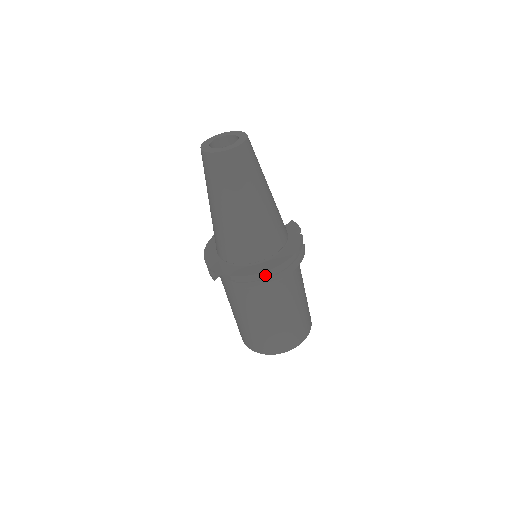
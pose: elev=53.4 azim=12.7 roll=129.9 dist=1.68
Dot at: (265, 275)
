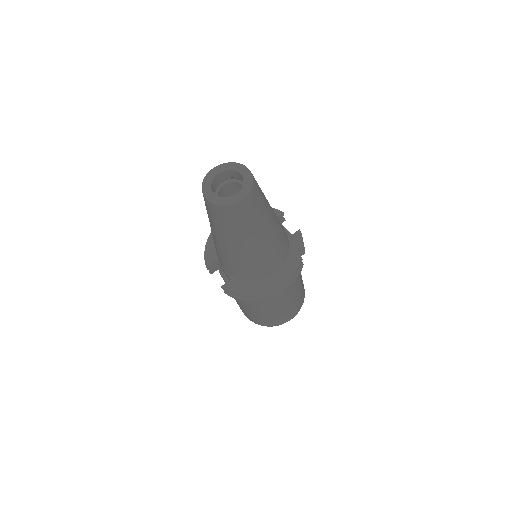
Dot at: occluded
